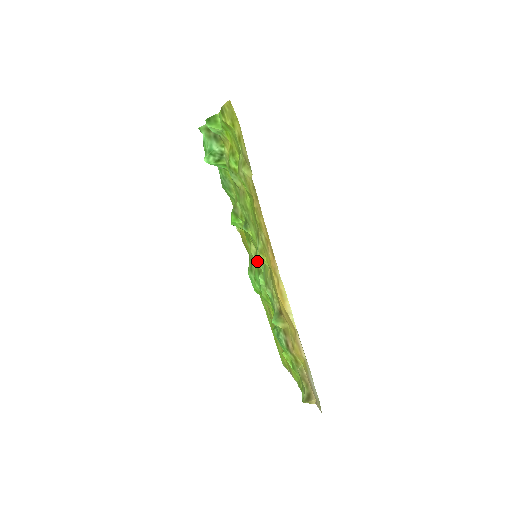
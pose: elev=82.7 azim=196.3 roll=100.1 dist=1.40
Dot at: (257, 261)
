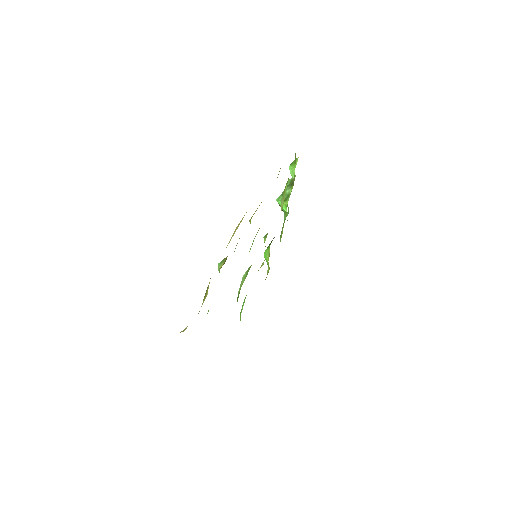
Dot at: occluded
